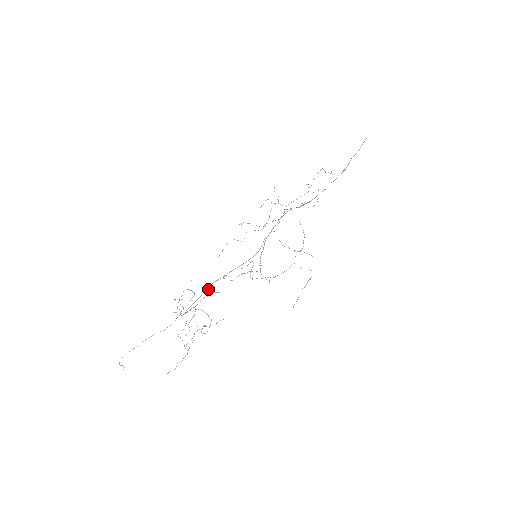
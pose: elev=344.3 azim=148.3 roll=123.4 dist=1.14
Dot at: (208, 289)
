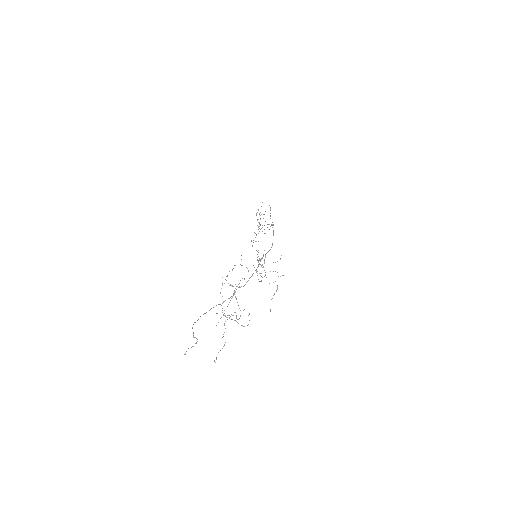
Dot at: (258, 265)
